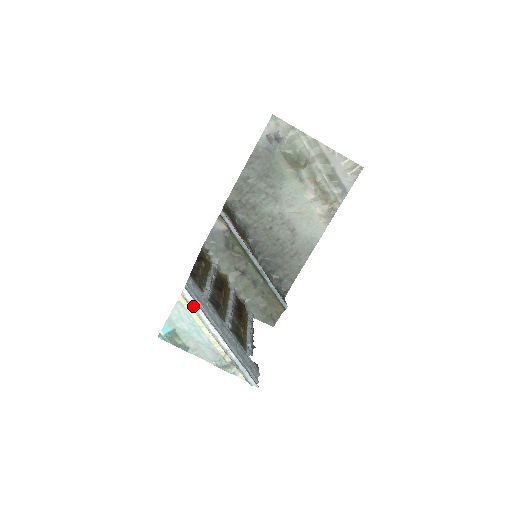
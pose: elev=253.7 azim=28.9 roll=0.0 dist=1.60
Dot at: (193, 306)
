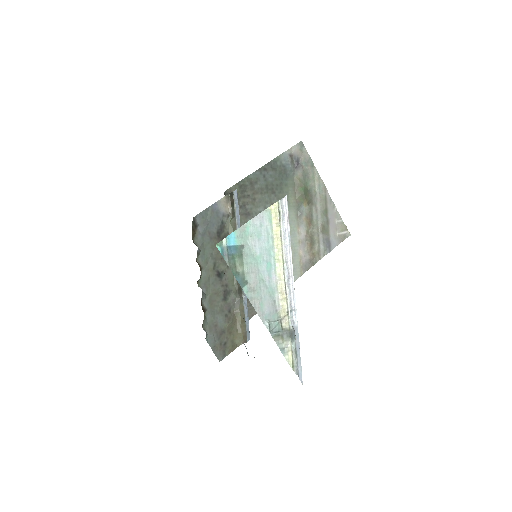
Dot at: (284, 225)
